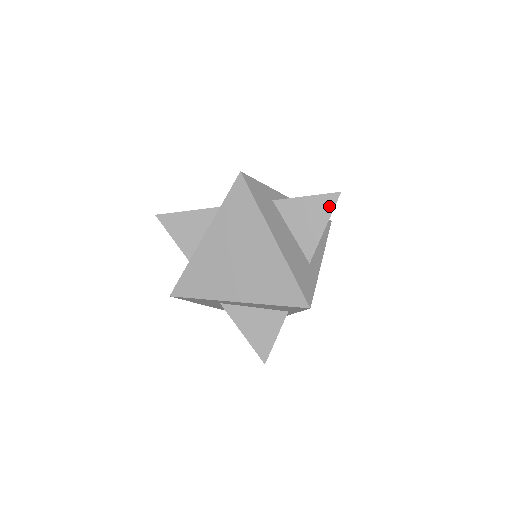
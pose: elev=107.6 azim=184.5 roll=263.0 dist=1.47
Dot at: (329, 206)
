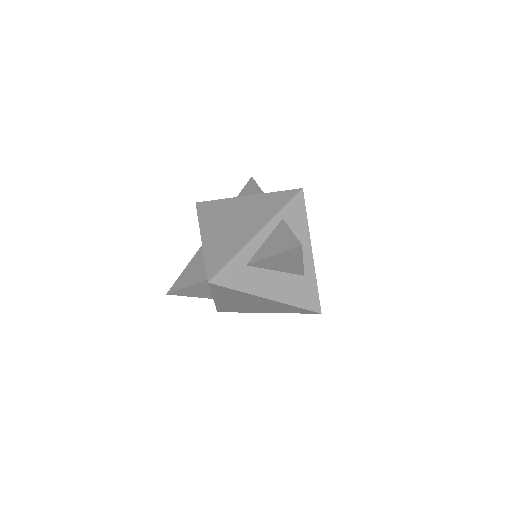
Dot at: (297, 253)
